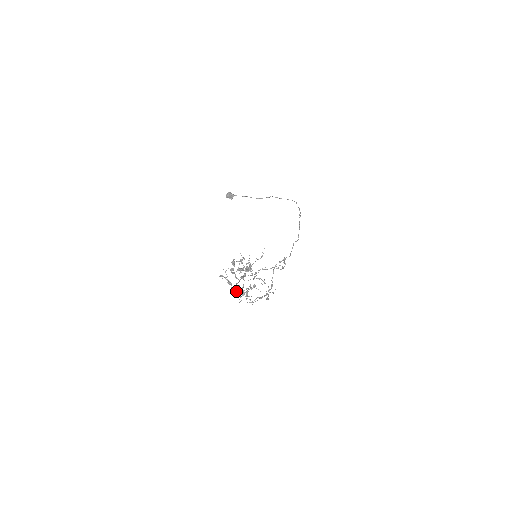
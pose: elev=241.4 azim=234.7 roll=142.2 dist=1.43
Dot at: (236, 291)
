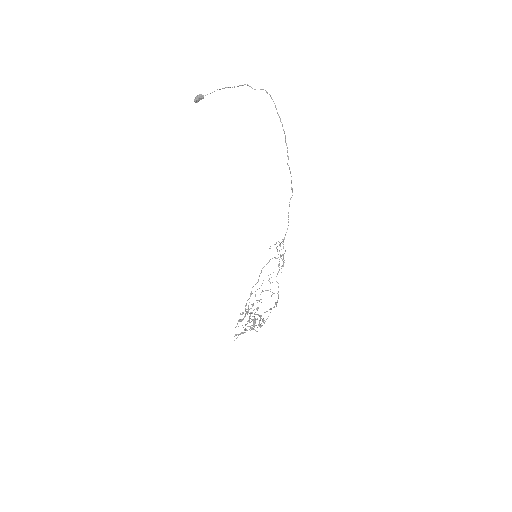
Dot at: occluded
